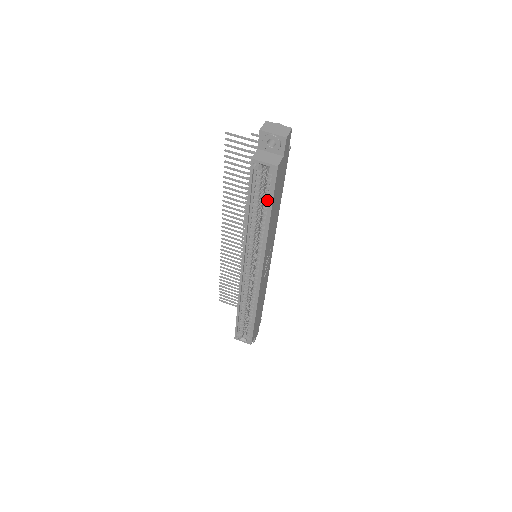
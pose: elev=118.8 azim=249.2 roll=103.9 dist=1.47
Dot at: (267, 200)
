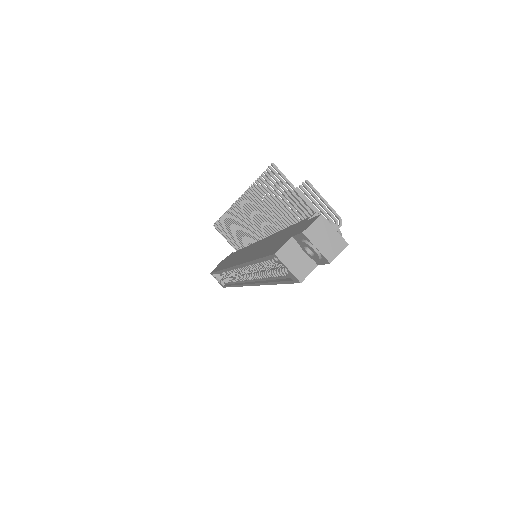
Dot at: (278, 275)
